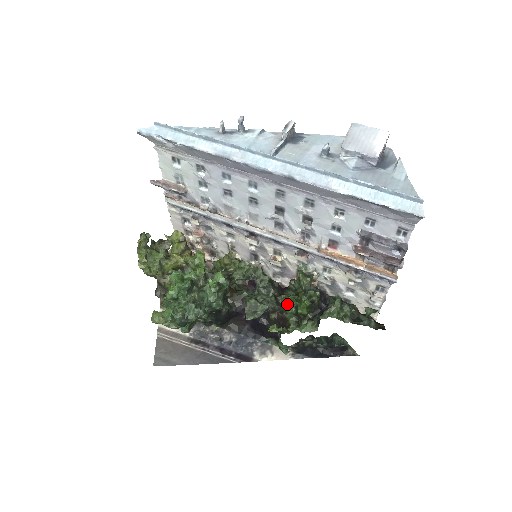
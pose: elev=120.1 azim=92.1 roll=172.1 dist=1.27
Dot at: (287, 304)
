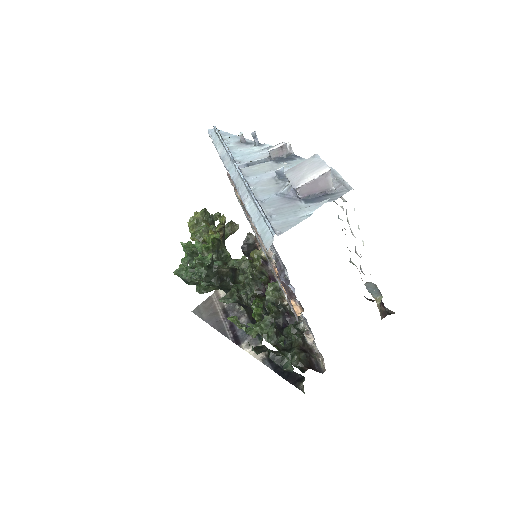
Dot at: occluded
